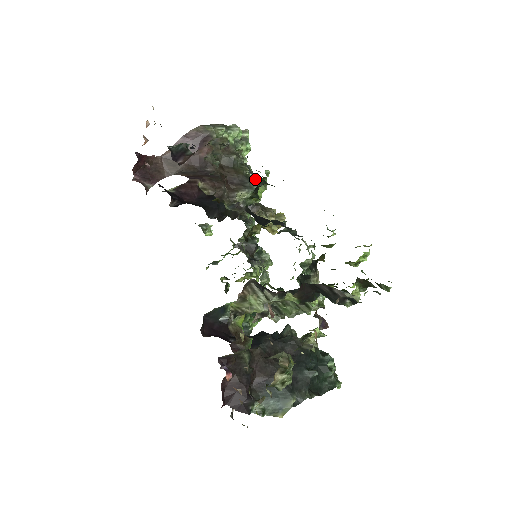
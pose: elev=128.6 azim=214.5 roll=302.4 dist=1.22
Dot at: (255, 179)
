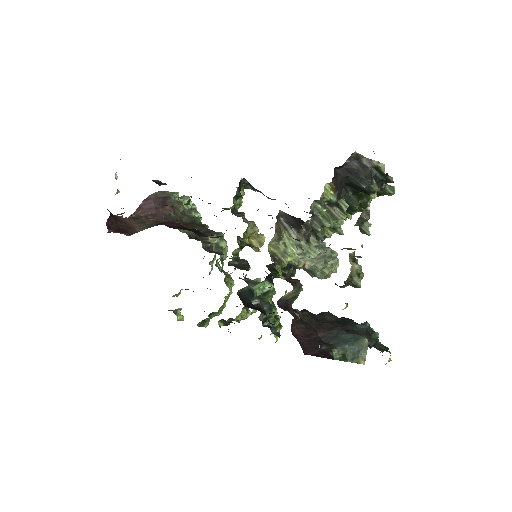
Dot at: occluded
